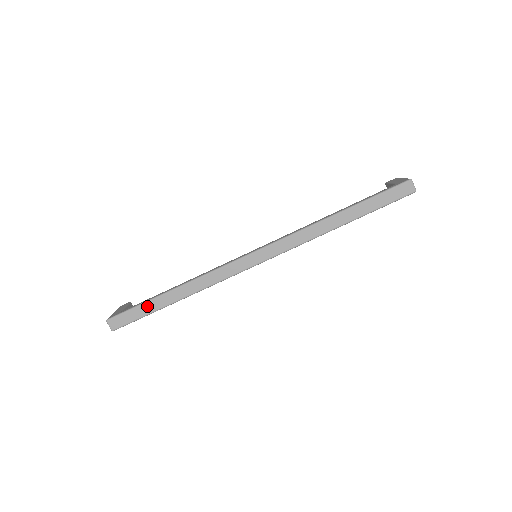
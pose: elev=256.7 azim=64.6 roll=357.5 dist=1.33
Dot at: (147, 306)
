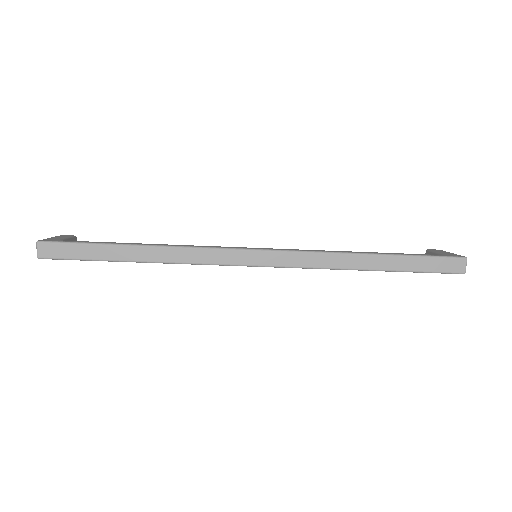
Dot at: (98, 249)
